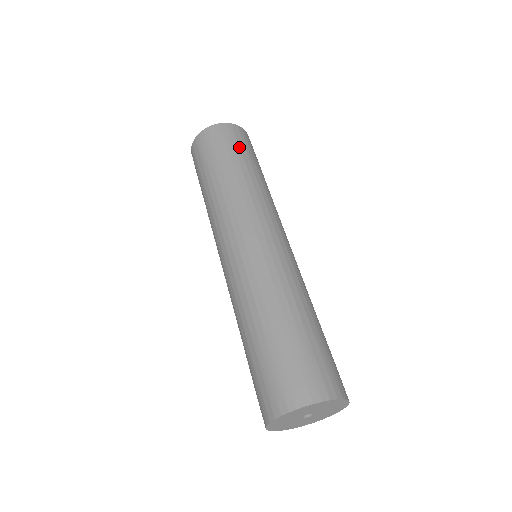
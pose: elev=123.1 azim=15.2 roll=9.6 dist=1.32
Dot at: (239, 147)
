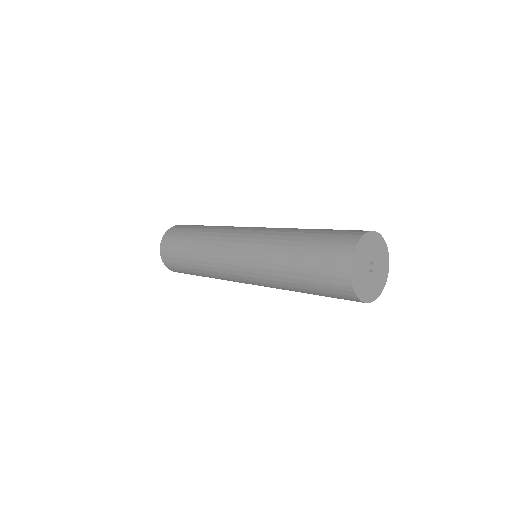
Dot at: occluded
